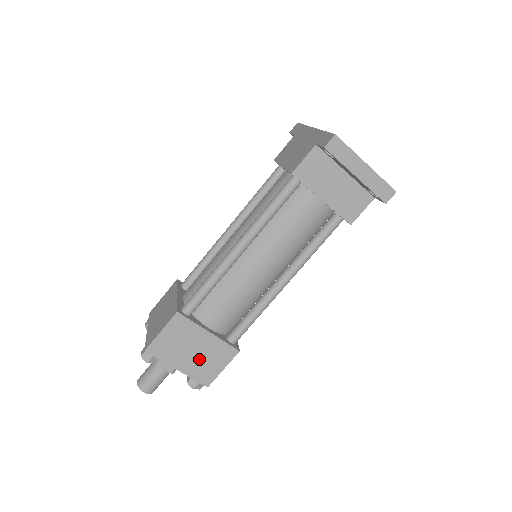
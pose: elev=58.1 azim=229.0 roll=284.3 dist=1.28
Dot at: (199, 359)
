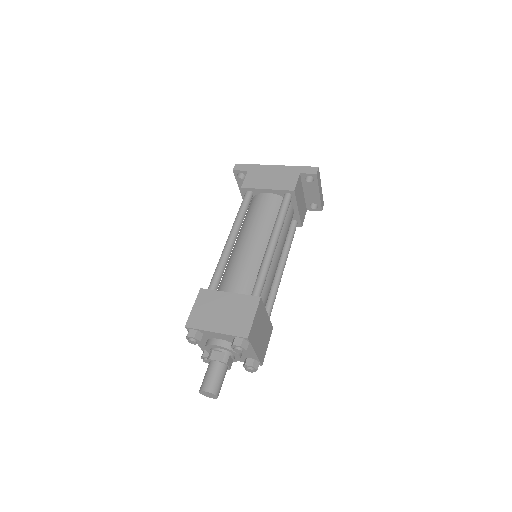
Dot at: (262, 339)
